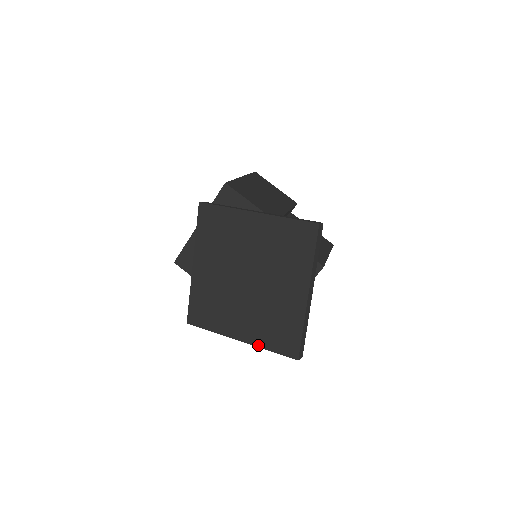
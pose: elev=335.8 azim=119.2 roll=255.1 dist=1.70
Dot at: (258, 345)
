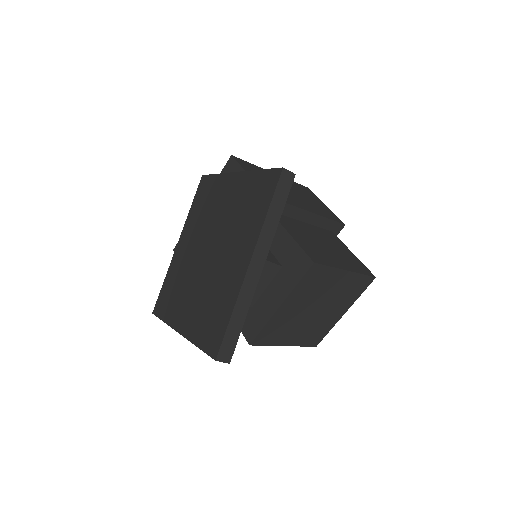
Dot at: (190, 338)
